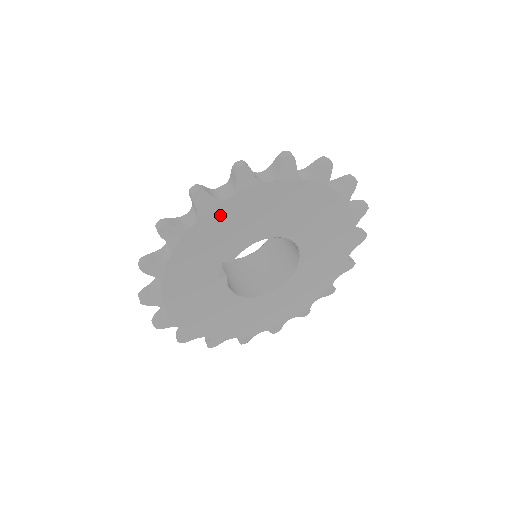
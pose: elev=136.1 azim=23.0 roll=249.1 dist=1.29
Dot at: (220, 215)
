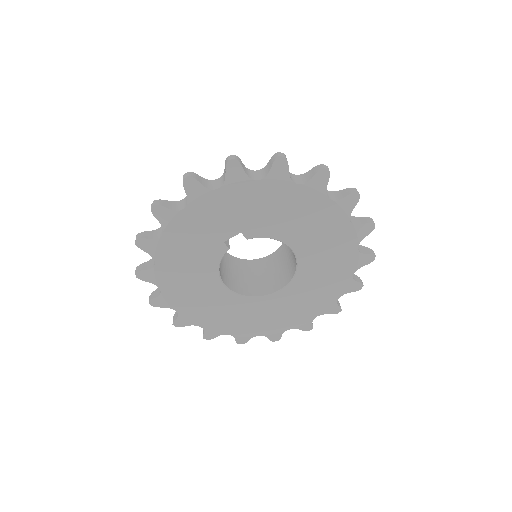
Dot at: (279, 191)
